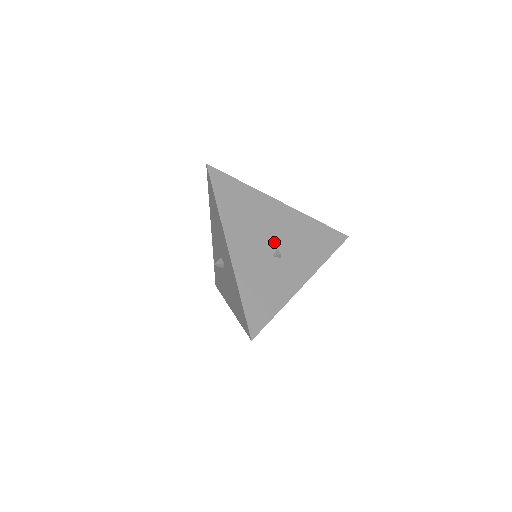
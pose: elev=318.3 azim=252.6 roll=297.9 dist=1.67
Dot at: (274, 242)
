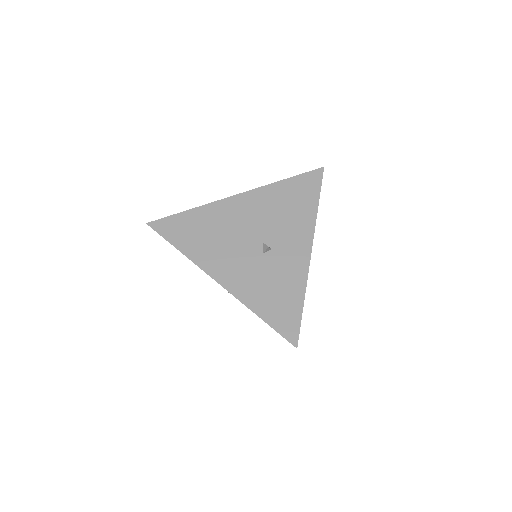
Dot at: (255, 239)
